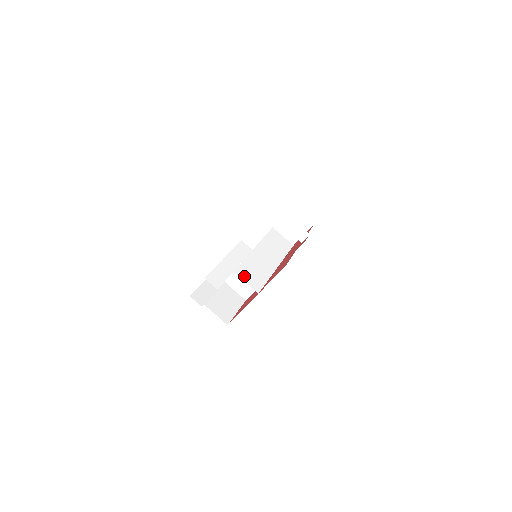
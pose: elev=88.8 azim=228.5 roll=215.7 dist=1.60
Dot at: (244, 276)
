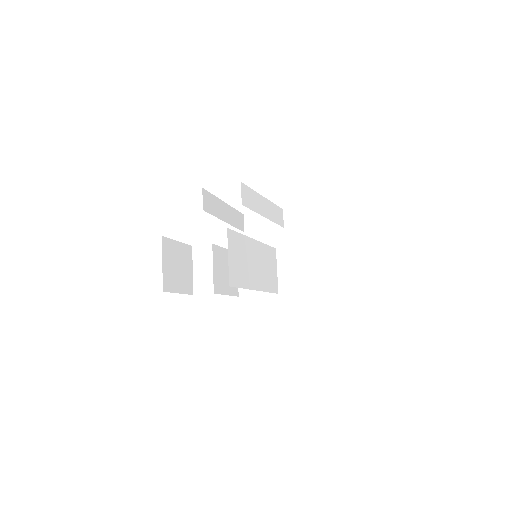
Dot at: (232, 259)
